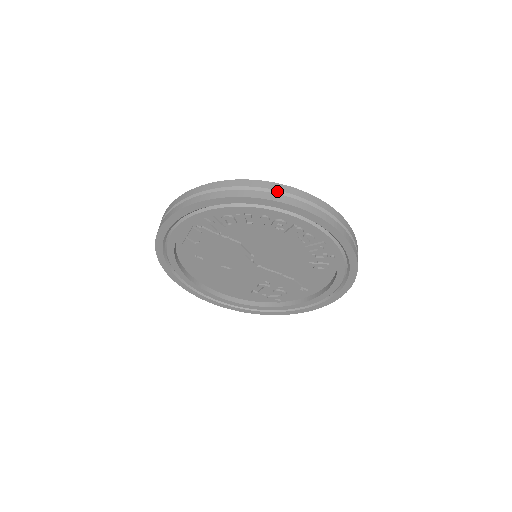
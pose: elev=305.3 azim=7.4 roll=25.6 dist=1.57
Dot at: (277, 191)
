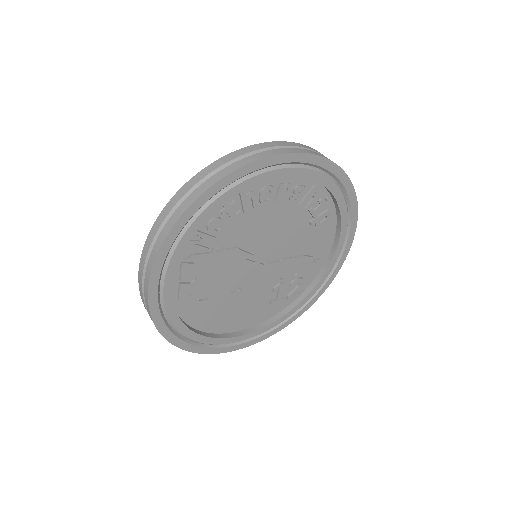
Dot at: (247, 154)
